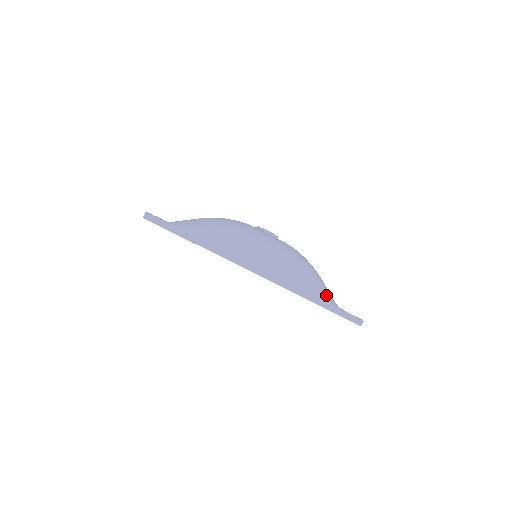
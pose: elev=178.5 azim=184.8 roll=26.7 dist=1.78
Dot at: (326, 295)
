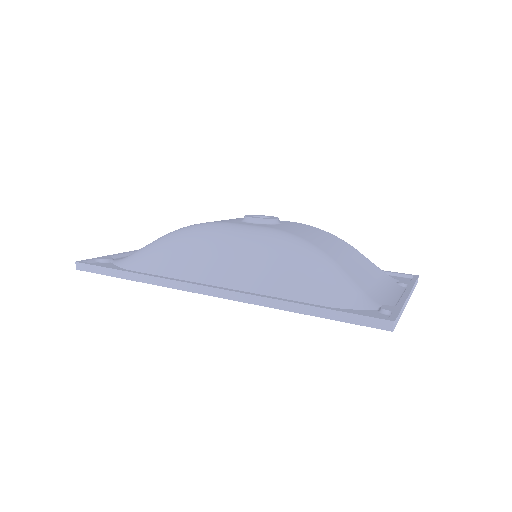
Dot at: (334, 291)
